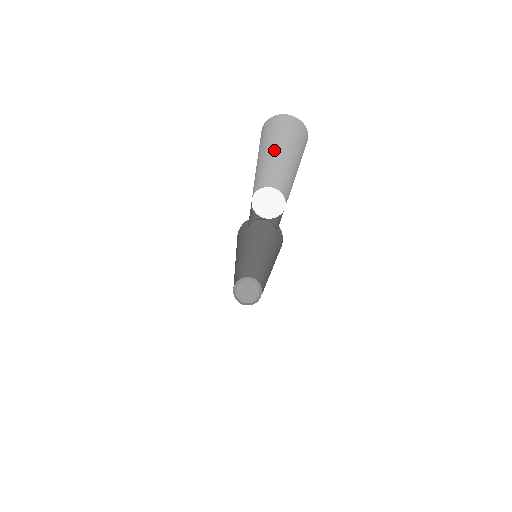
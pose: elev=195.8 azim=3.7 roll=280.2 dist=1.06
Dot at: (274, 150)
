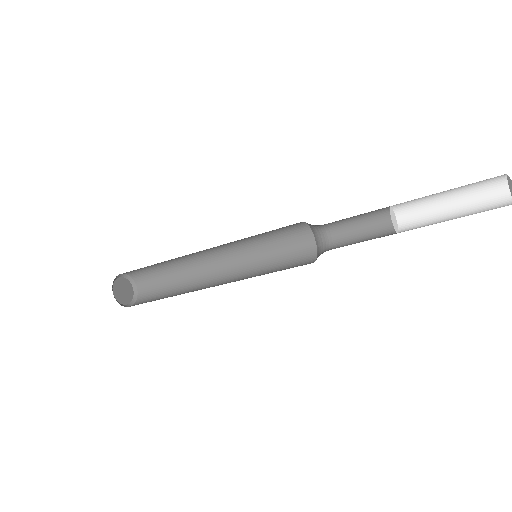
Dot at: (455, 189)
